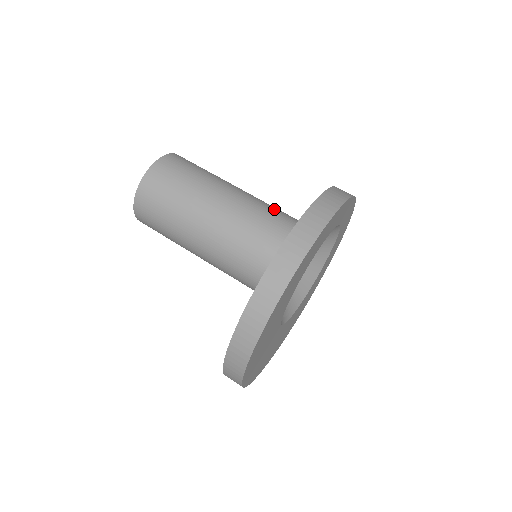
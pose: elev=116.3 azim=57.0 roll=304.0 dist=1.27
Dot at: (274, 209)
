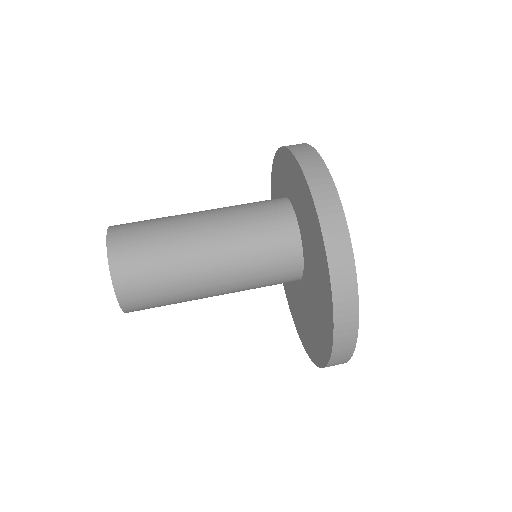
Dot at: occluded
